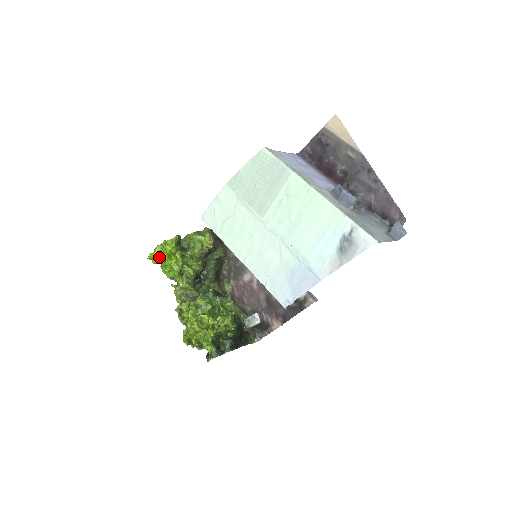
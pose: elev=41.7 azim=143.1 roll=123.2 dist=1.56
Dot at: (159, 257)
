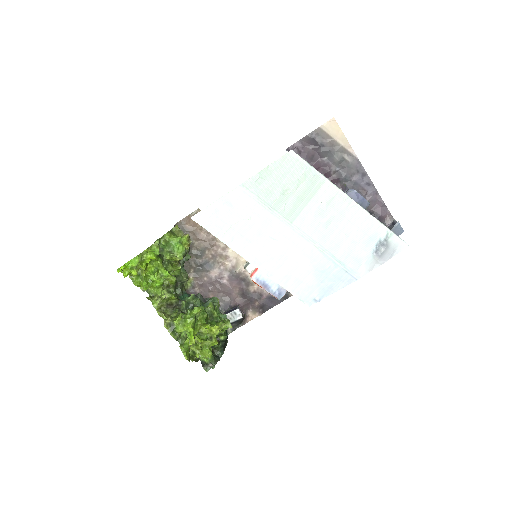
Dot at: (136, 268)
